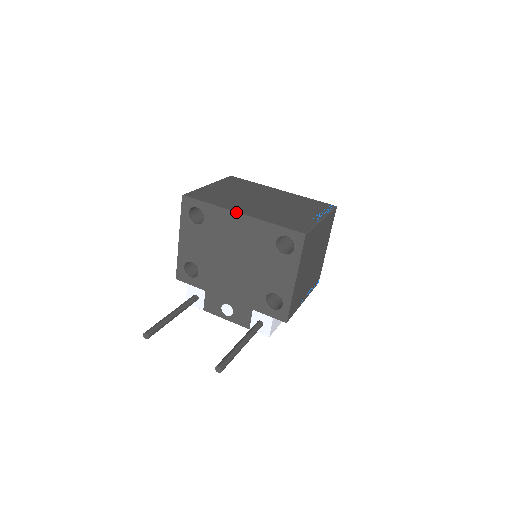
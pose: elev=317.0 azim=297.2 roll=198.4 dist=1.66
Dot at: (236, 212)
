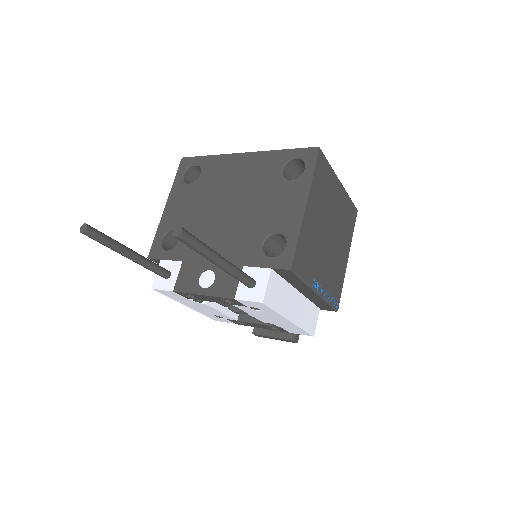
Dot at: (239, 153)
